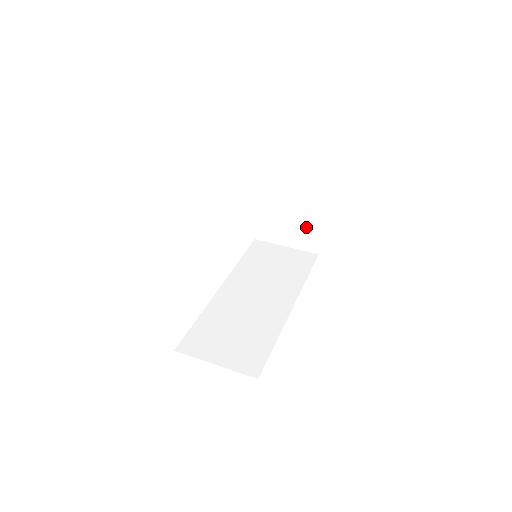
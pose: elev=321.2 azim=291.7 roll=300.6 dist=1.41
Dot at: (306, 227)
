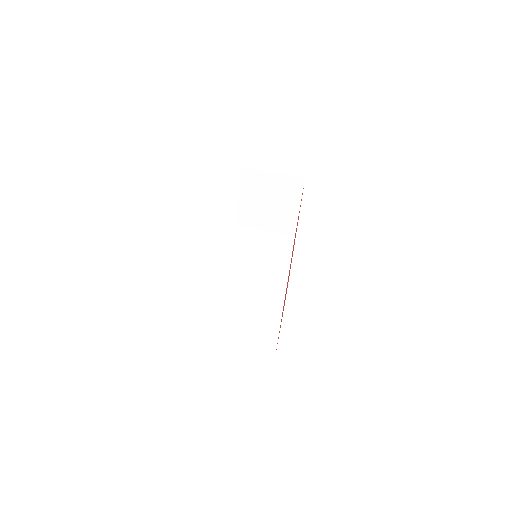
Dot at: (284, 216)
